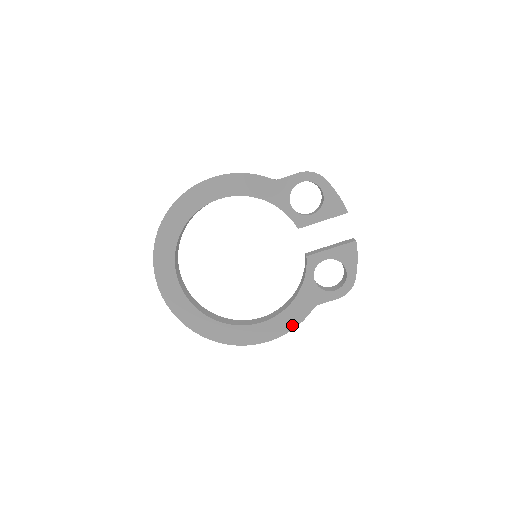
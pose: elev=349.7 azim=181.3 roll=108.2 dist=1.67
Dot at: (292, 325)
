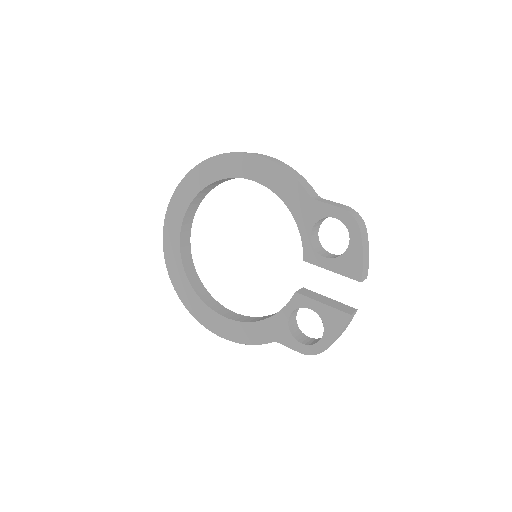
Dot at: (246, 340)
